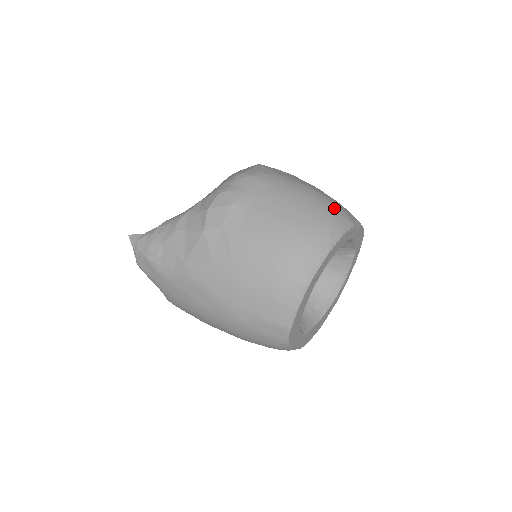
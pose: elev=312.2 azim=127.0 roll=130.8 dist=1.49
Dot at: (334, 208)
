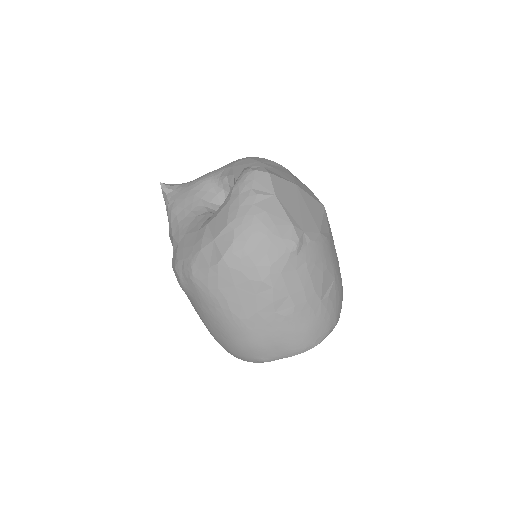
Dot at: (250, 351)
